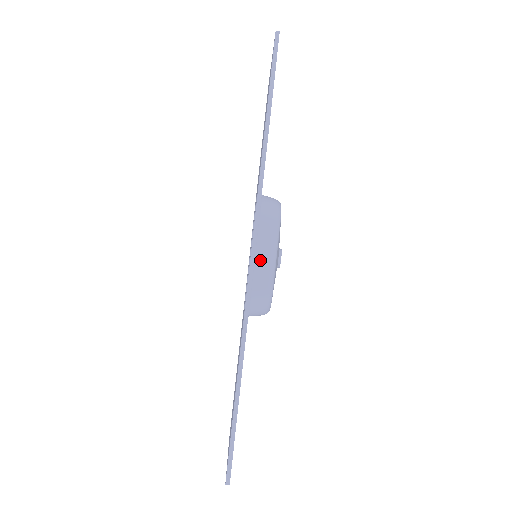
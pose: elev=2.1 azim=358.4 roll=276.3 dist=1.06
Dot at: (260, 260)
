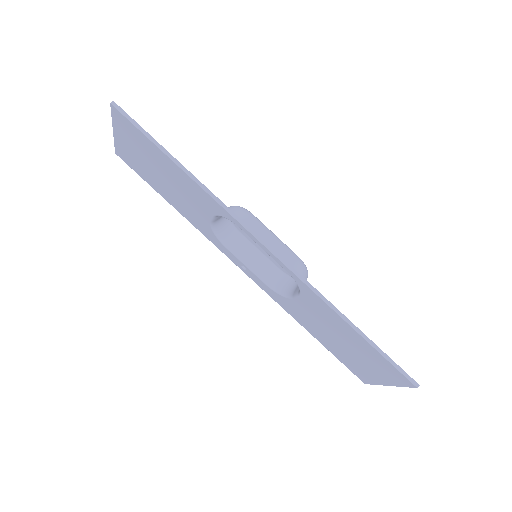
Dot at: (272, 248)
